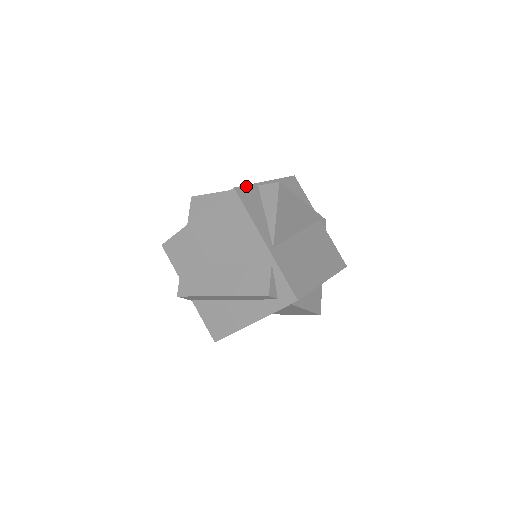
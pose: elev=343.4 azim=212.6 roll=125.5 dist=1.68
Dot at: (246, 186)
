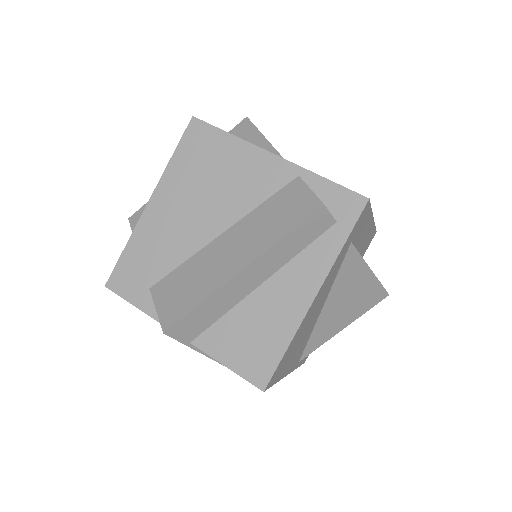
Dot at: occluded
